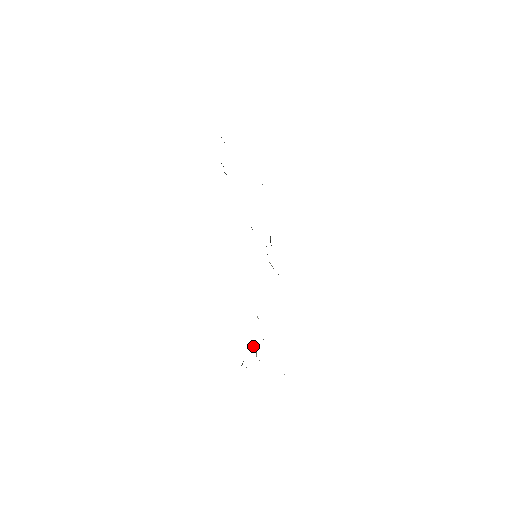
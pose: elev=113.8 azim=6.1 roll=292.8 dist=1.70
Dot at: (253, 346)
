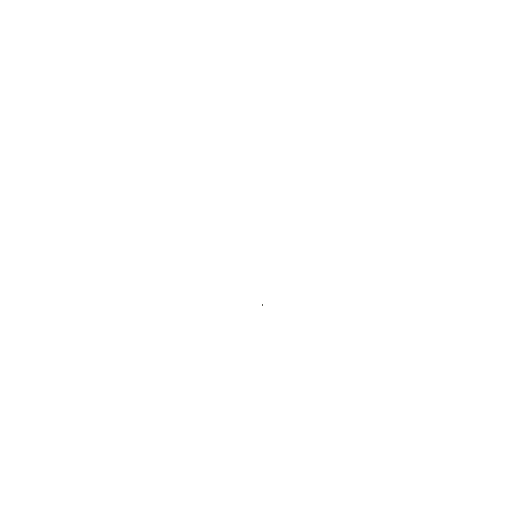
Dot at: occluded
